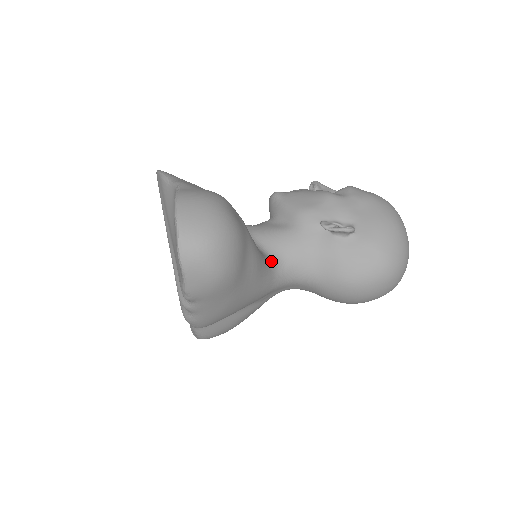
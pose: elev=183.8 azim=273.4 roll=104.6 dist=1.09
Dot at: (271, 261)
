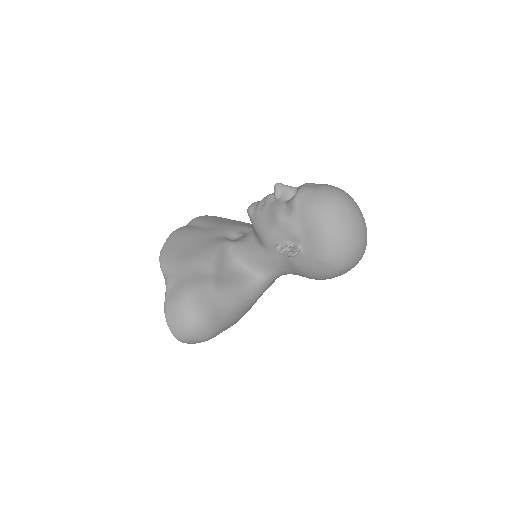
Dot at: (255, 278)
